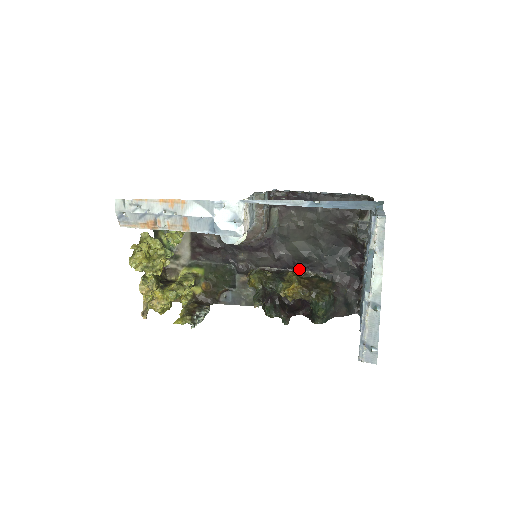
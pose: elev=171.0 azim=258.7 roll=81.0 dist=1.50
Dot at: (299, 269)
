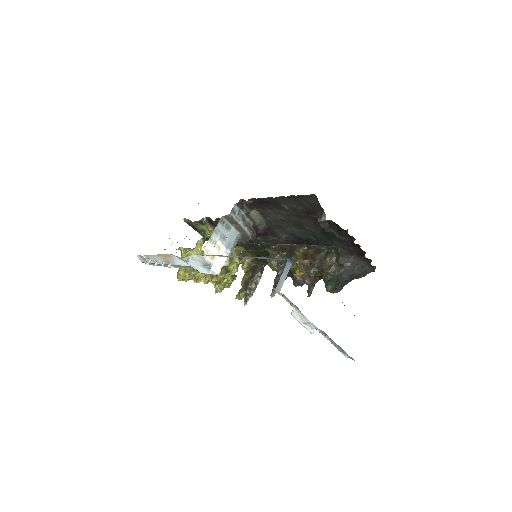
Dot at: (306, 244)
